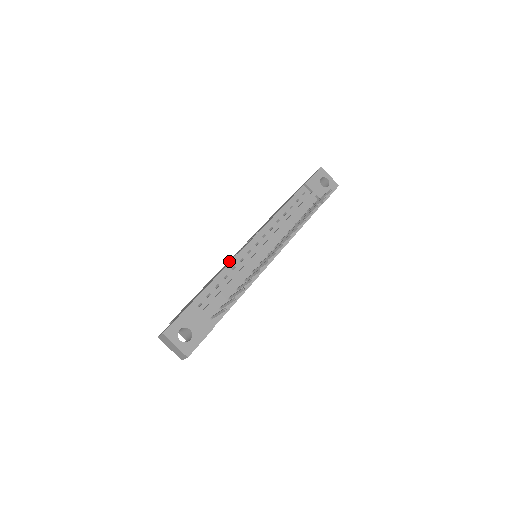
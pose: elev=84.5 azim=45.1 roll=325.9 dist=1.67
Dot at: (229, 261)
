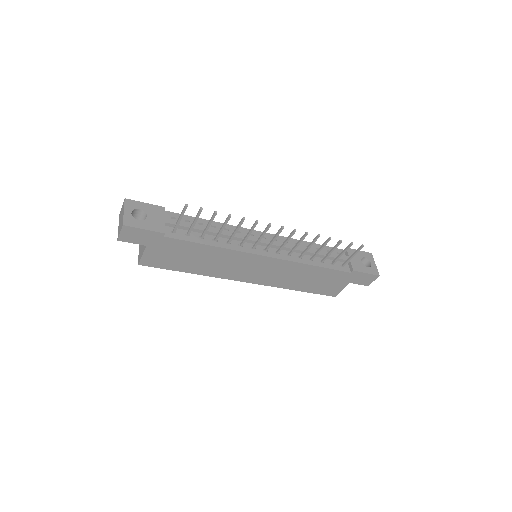
Dot at: occluded
